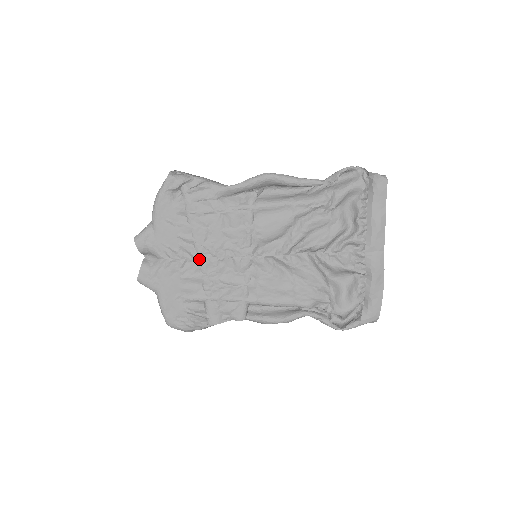
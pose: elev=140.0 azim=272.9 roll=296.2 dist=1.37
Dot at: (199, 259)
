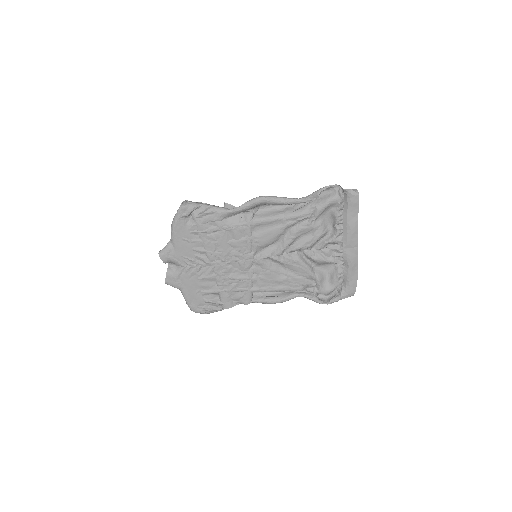
Dot at: (211, 264)
